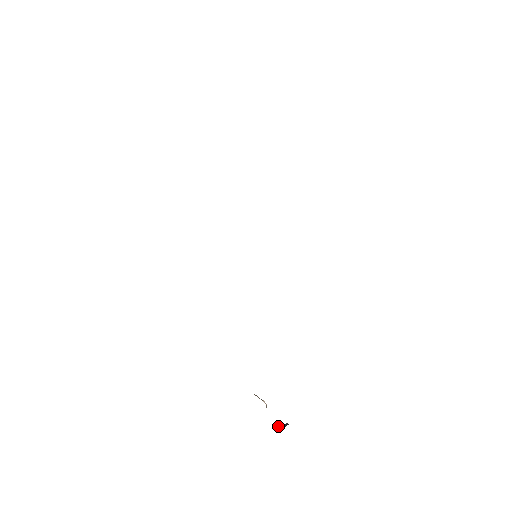
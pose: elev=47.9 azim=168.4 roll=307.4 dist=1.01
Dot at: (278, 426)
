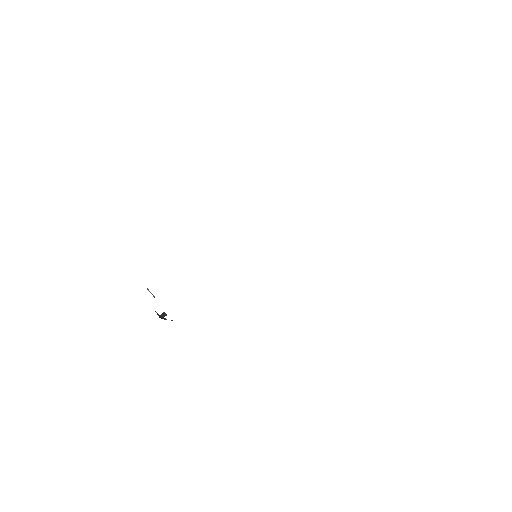
Dot at: (159, 317)
